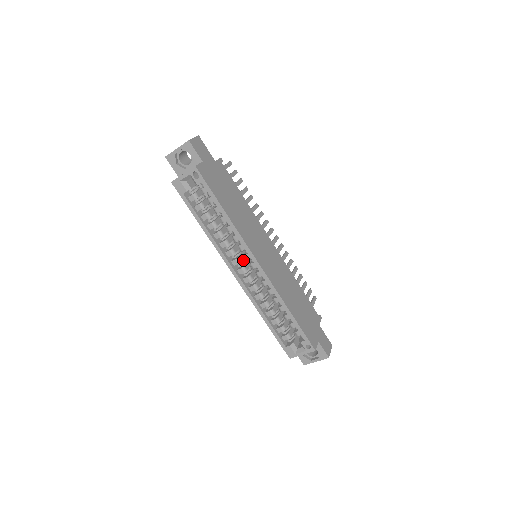
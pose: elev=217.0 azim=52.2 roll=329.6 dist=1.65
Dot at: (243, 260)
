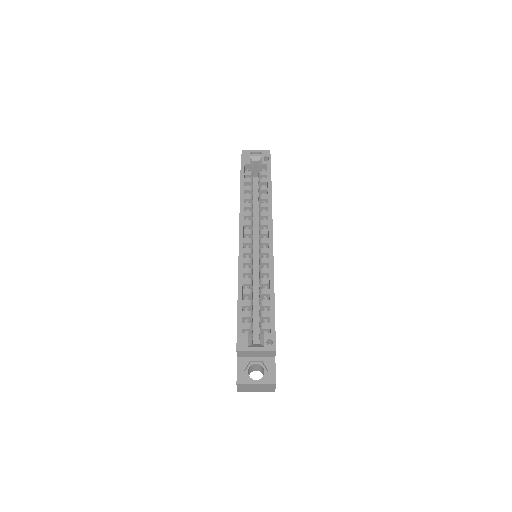
Dot at: (252, 239)
